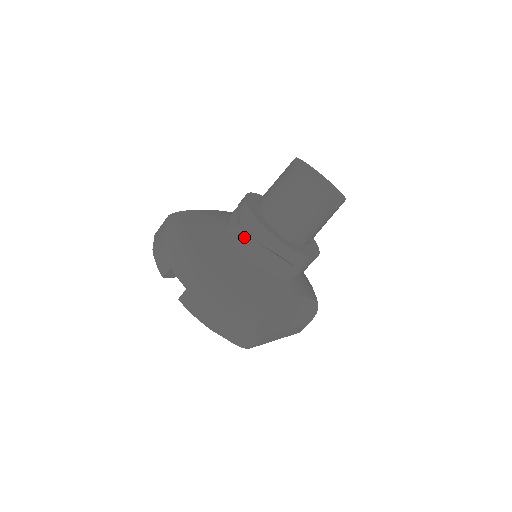
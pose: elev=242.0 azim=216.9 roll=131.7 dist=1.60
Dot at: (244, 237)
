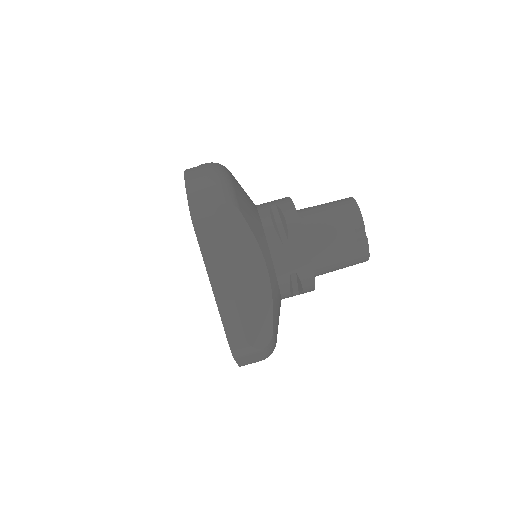
Dot at: (268, 202)
